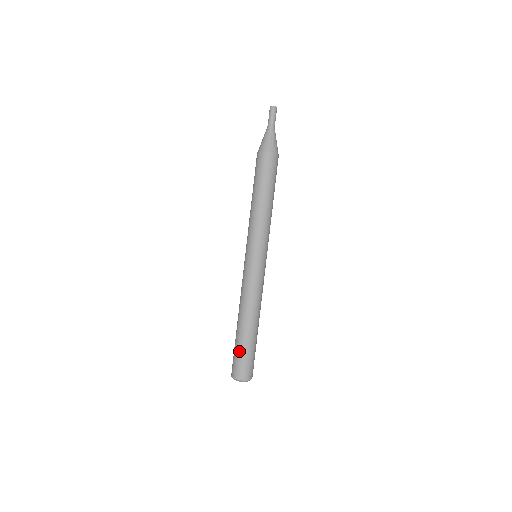
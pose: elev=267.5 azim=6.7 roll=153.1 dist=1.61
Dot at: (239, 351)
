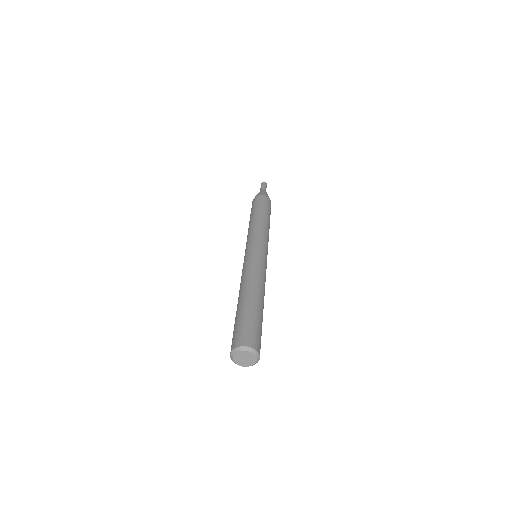
Dot at: (245, 318)
